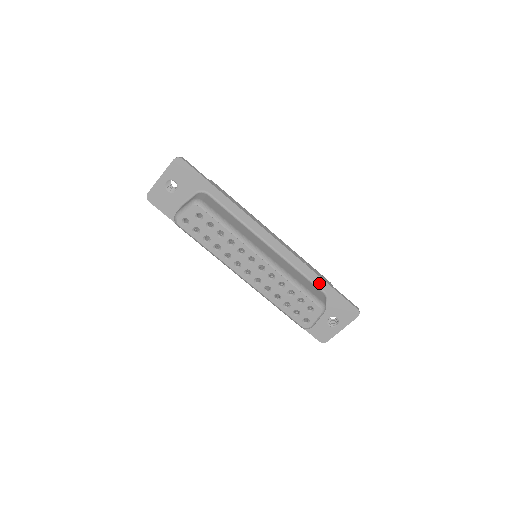
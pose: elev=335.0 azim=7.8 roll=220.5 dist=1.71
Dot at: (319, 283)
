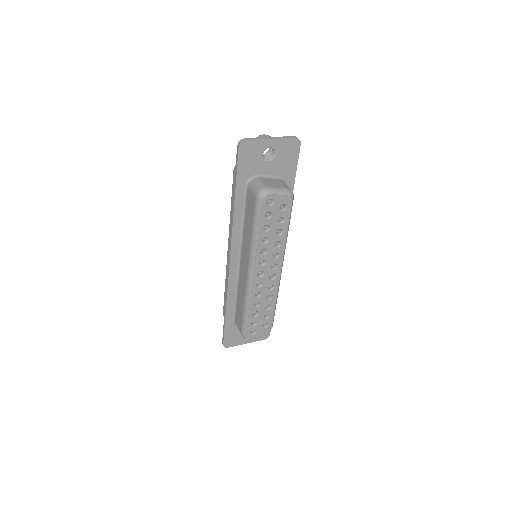
Dot at: occluded
